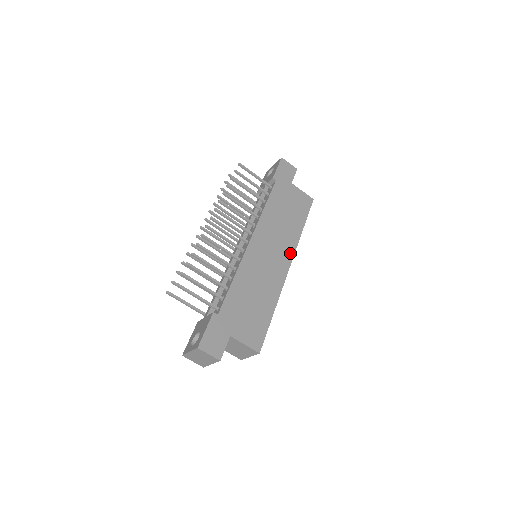
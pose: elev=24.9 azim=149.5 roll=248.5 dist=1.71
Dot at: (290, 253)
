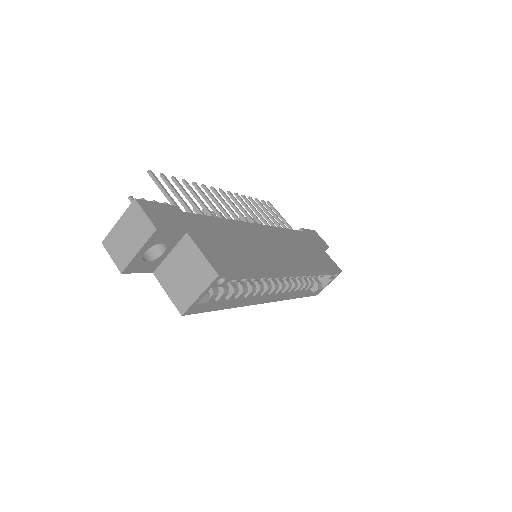
Dot at: (301, 267)
